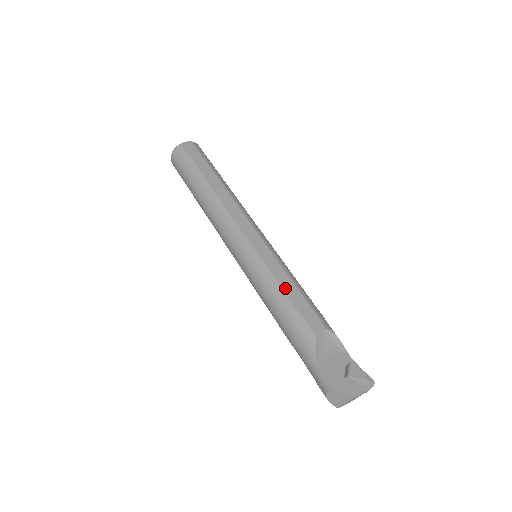
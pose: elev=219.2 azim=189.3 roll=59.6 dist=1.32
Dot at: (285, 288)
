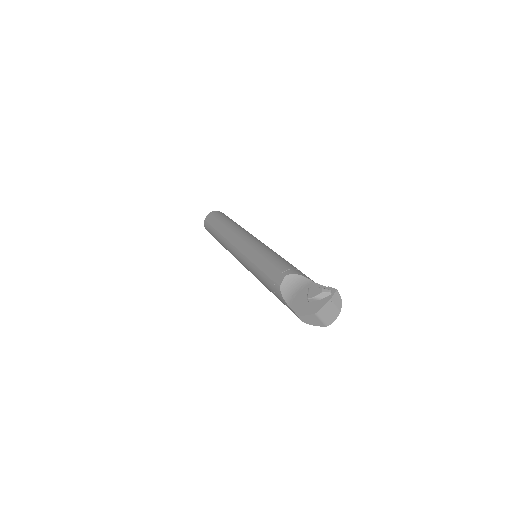
Dot at: (260, 266)
